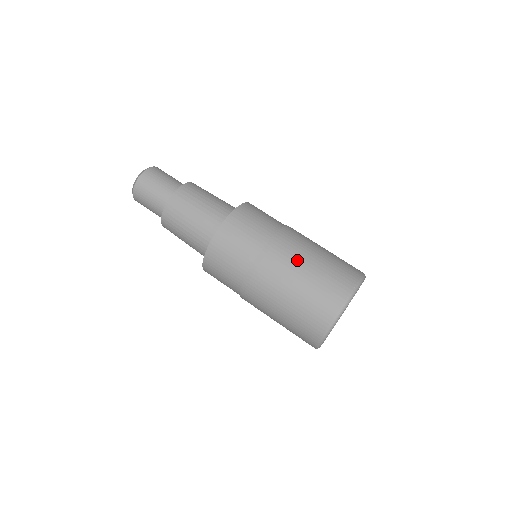
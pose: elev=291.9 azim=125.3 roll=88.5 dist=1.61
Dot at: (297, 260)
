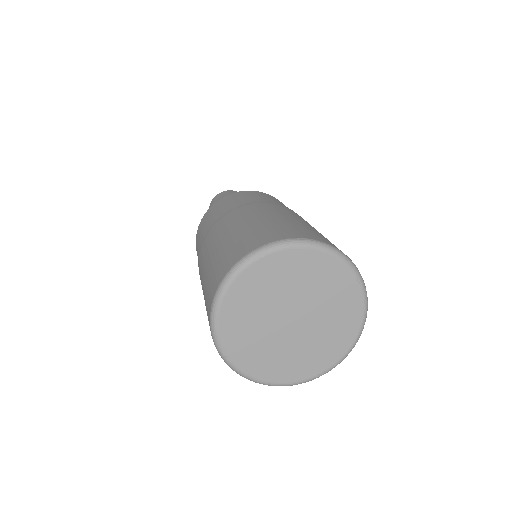
Dot at: (266, 212)
